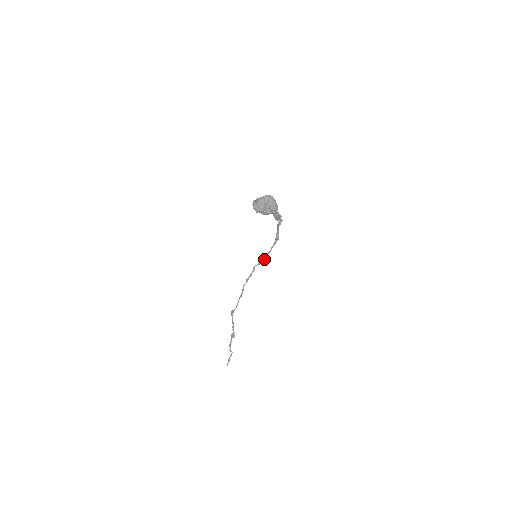
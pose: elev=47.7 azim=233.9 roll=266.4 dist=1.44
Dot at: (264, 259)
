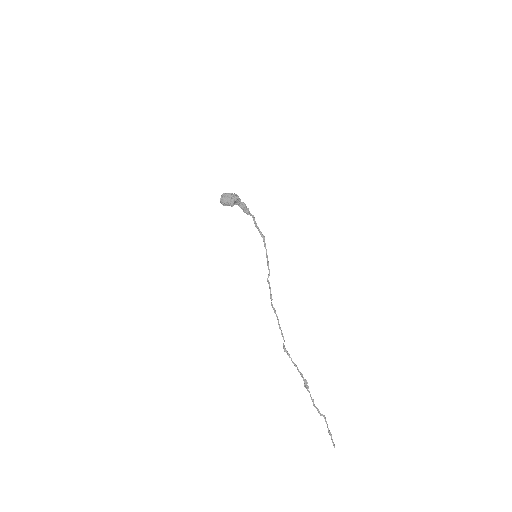
Dot at: (268, 265)
